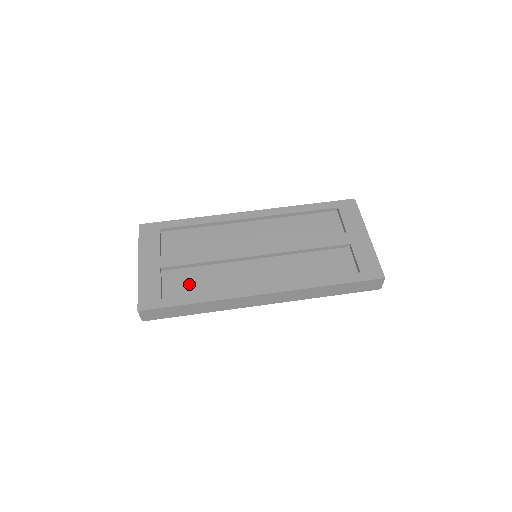
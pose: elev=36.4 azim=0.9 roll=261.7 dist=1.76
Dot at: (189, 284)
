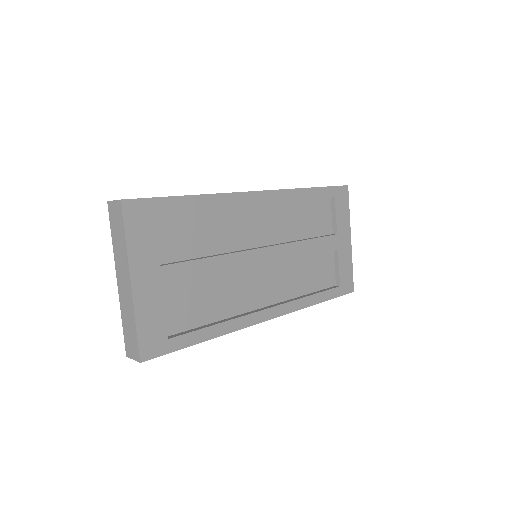
Dot at: (194, 308)
